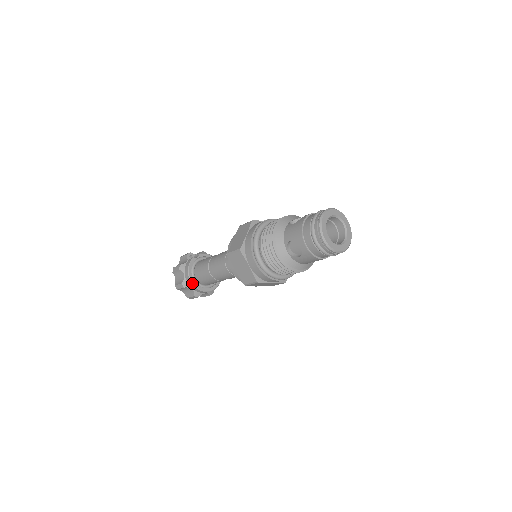
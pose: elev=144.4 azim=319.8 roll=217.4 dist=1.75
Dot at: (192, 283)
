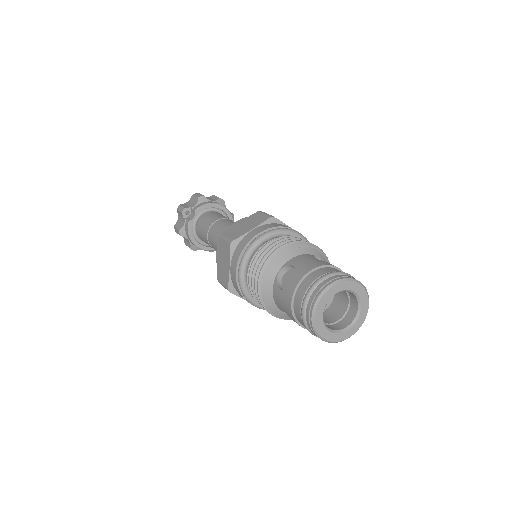
Dot at: (201, 249)
